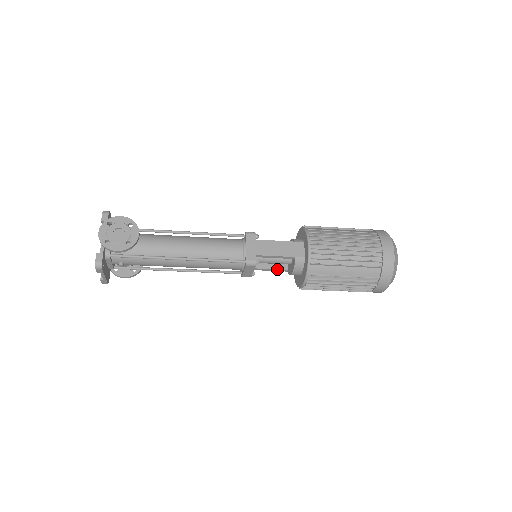
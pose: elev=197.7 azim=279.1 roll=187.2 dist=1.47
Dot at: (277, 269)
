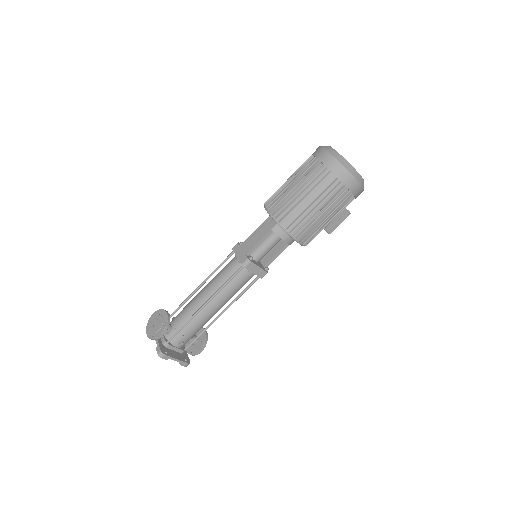
Dot at: (280, 250)
